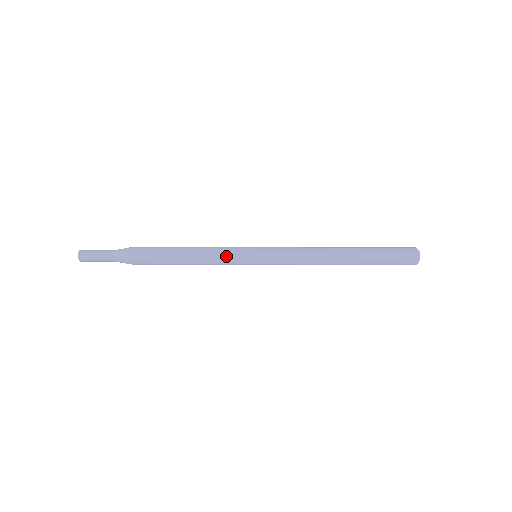
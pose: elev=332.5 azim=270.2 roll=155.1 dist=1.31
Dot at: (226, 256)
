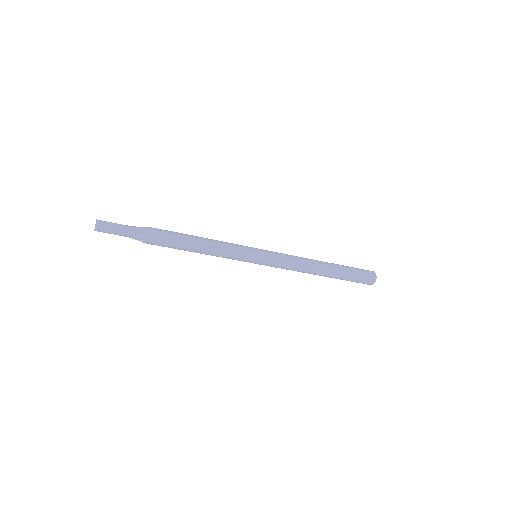
Dot at: (234, 244)
